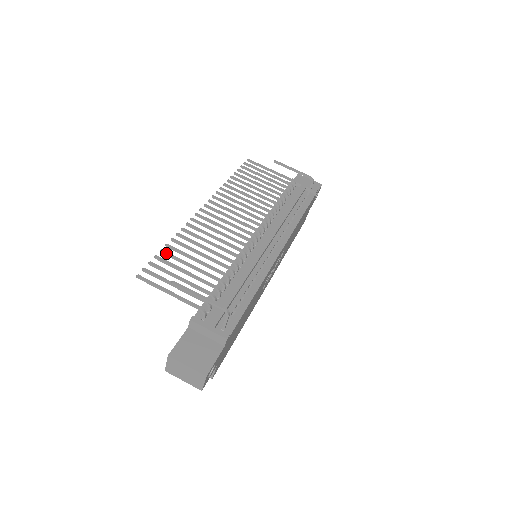
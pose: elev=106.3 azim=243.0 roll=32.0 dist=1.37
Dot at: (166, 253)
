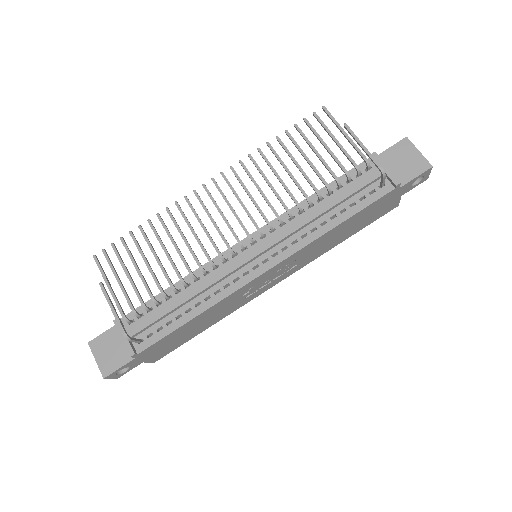
Dot at: (132, 237)
